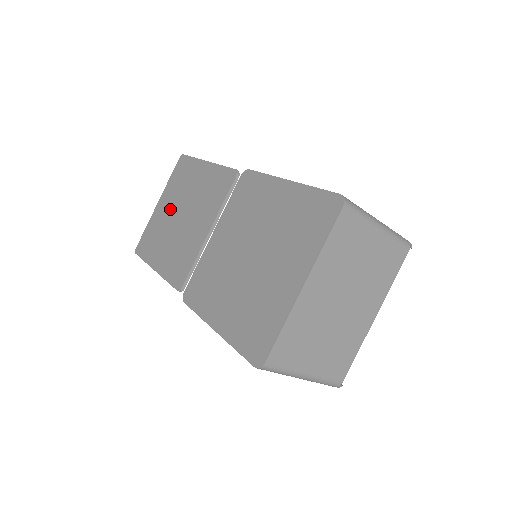
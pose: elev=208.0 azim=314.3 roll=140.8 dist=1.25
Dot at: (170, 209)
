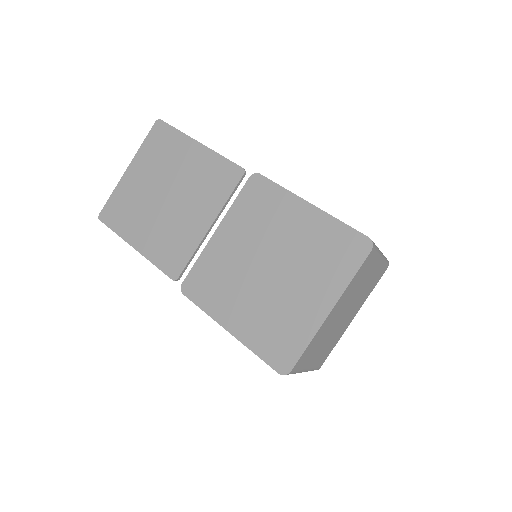
Dot at: (149, 182)
